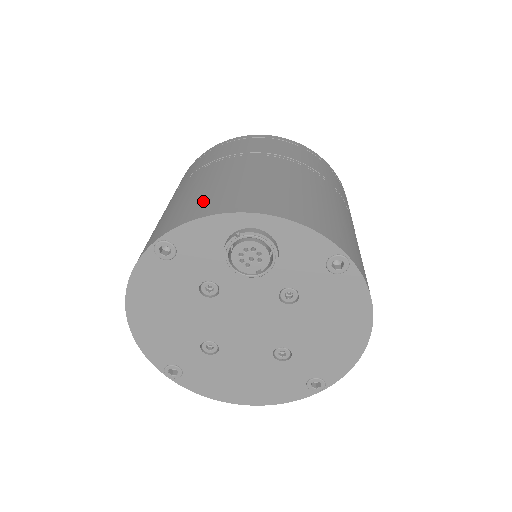
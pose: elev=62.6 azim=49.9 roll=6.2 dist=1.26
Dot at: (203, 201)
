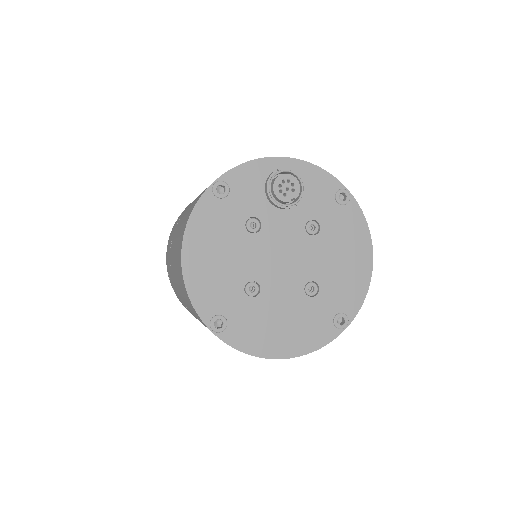
Dot at: occluded
